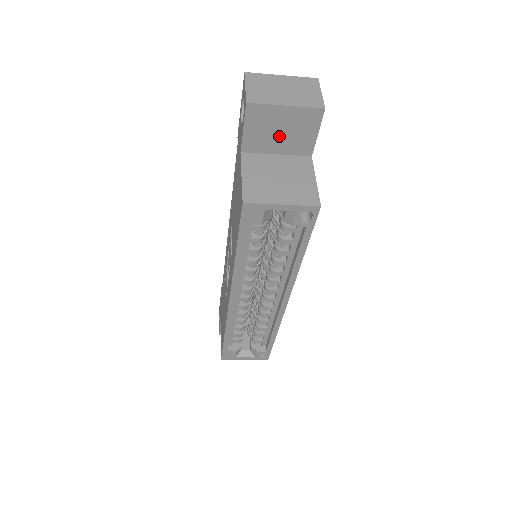
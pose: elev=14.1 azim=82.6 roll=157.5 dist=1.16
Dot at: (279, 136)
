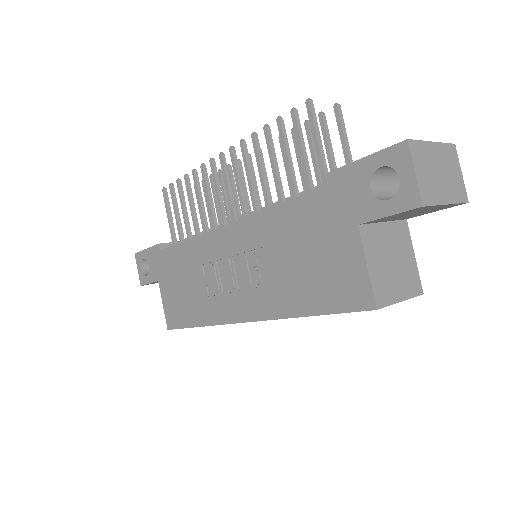
Dot at: (406, 215)
